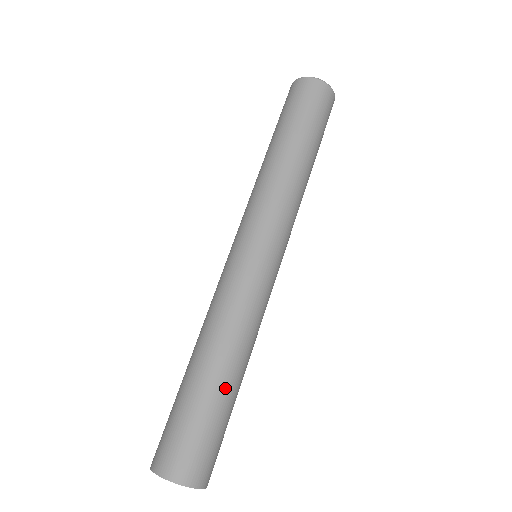
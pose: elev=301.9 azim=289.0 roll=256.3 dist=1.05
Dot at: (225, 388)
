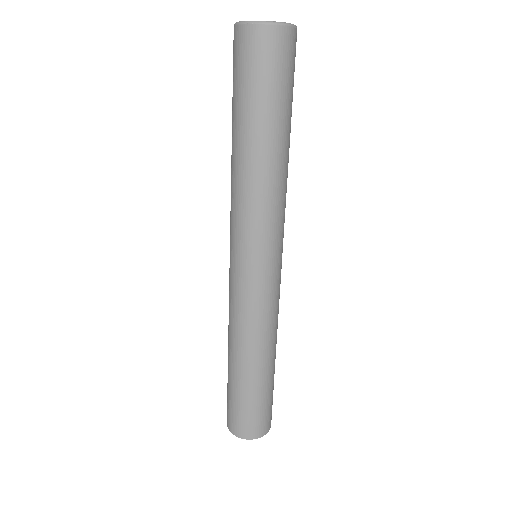
Dot at: (265, 377)
